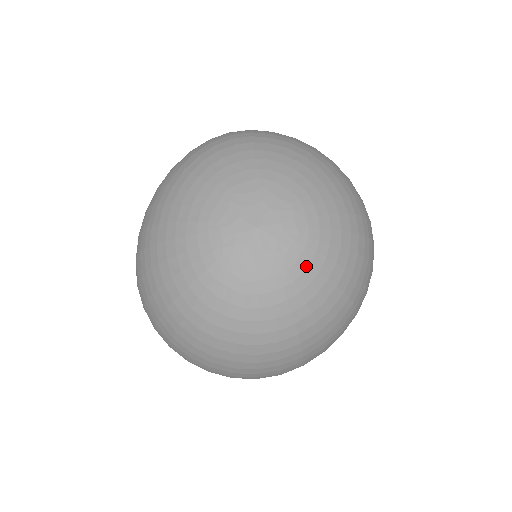
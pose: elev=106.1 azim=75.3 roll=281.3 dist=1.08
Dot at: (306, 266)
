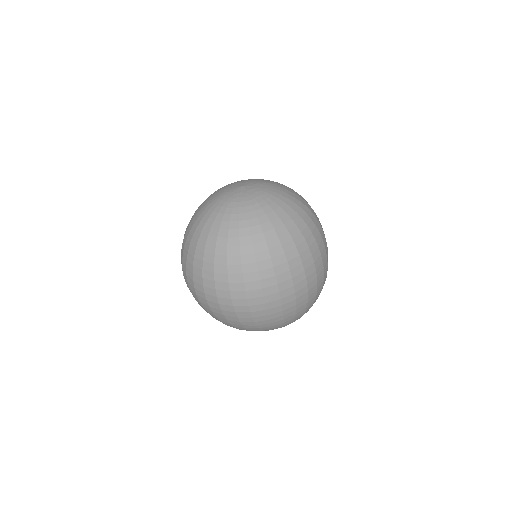
Dot at: (261, 201)
